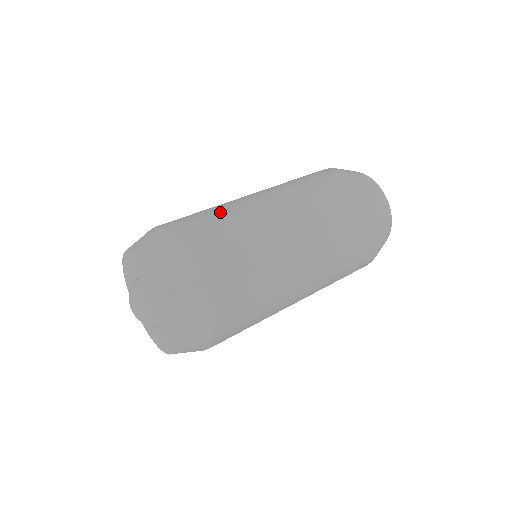
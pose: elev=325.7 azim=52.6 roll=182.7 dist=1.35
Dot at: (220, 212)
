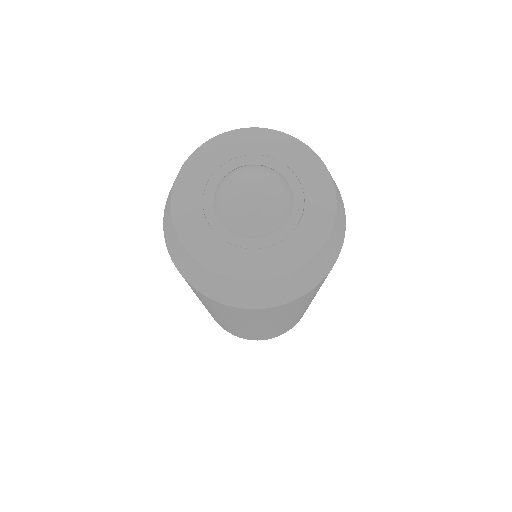
Dot at: occluded
